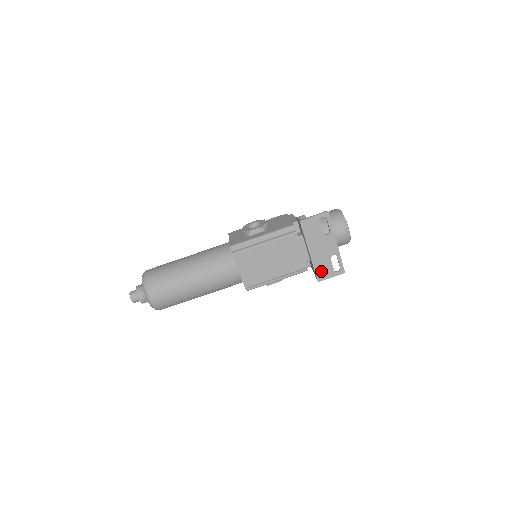
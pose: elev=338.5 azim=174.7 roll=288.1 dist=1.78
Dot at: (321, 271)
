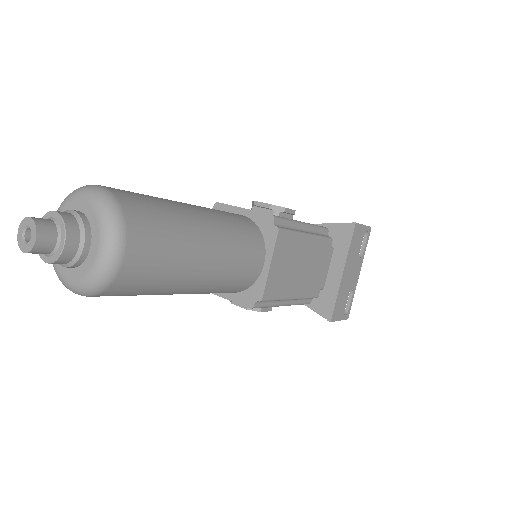
Dot at: (338, 306)
